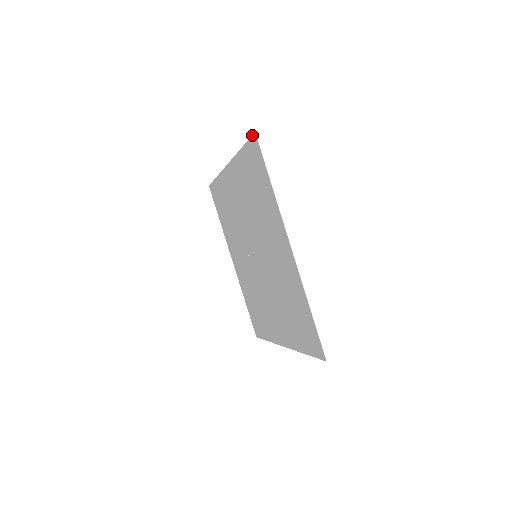
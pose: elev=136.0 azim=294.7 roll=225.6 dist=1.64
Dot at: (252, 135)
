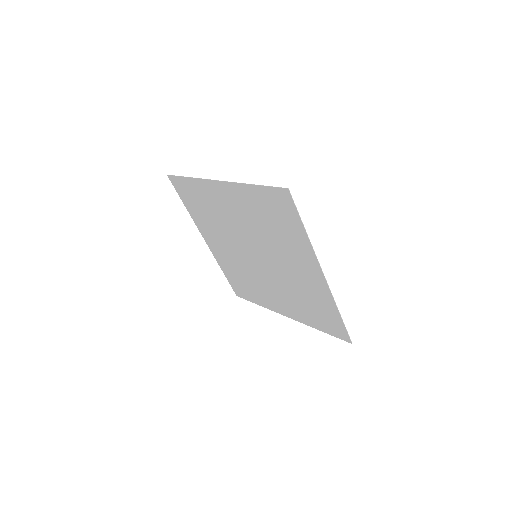
Dot at: (281, 188)
